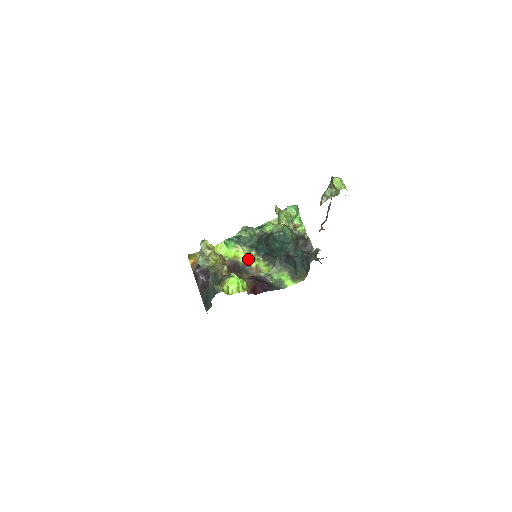
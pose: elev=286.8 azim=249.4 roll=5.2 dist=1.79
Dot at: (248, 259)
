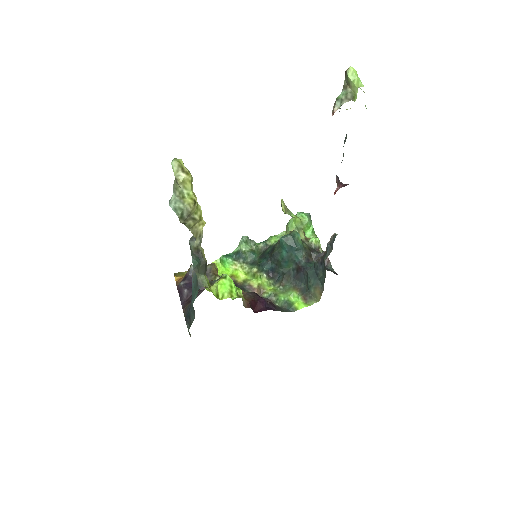
Dot at: (248, 279)
